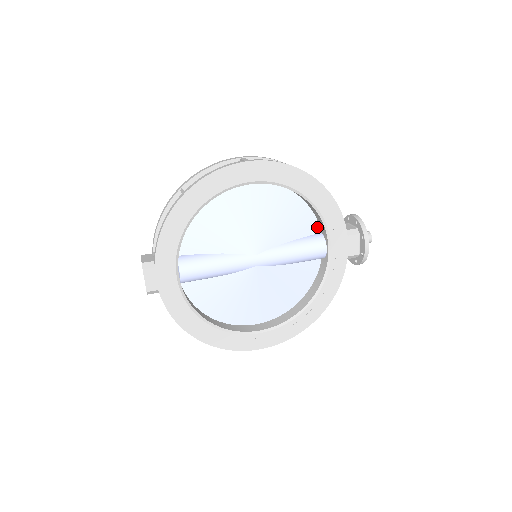
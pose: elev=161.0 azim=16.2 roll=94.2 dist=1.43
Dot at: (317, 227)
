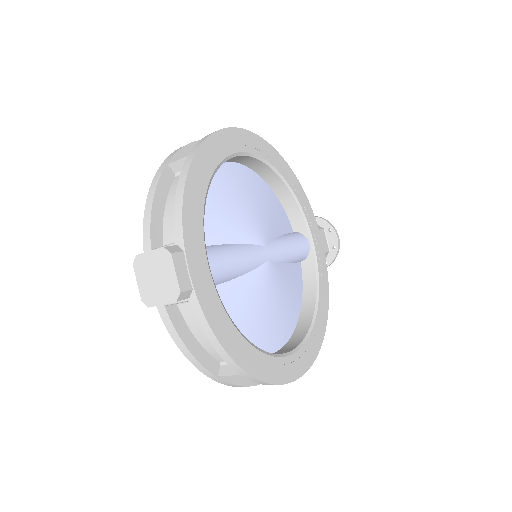
Dot at: (290, 225)
